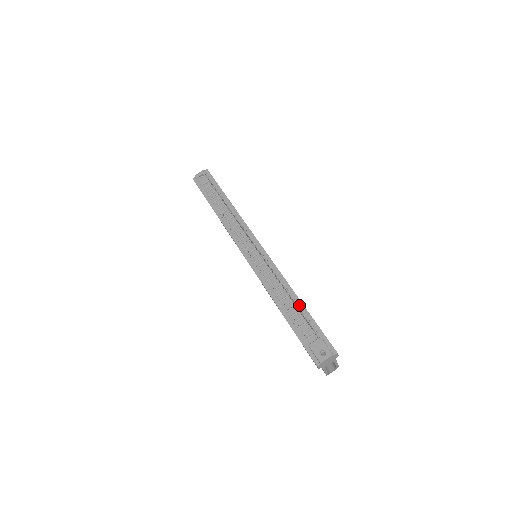
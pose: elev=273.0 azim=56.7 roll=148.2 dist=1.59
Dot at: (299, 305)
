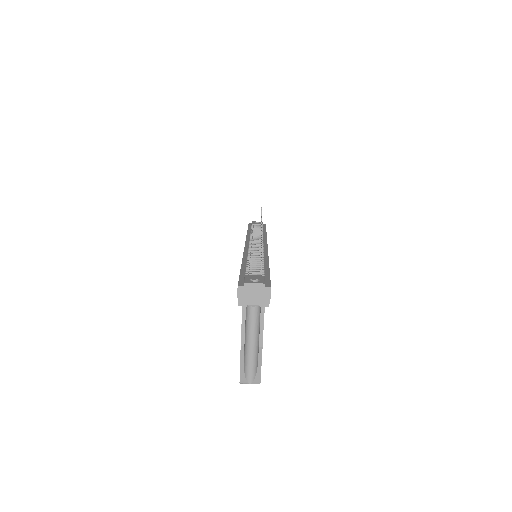
Dot at: (265, 265)
